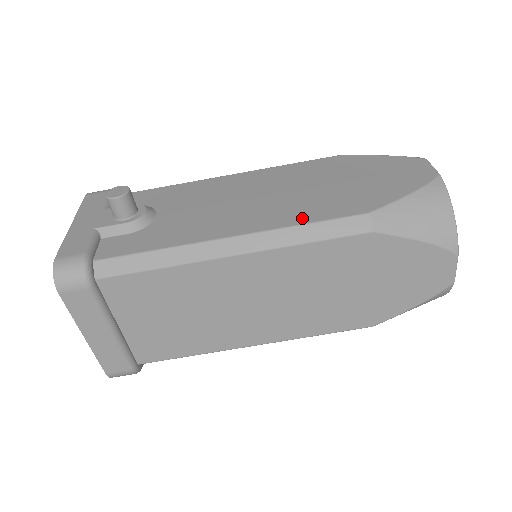
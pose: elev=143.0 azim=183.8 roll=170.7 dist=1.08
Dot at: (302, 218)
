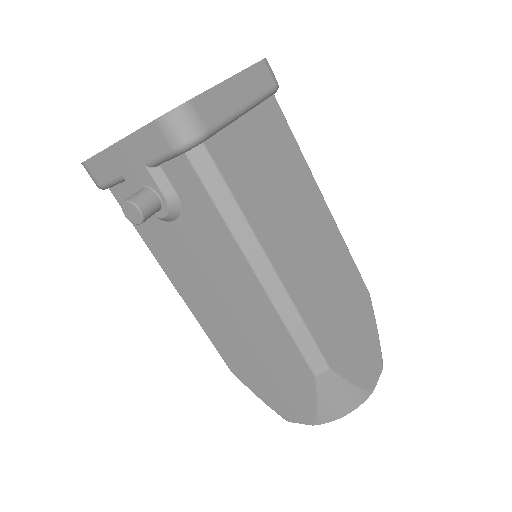
Dot at: occluded
